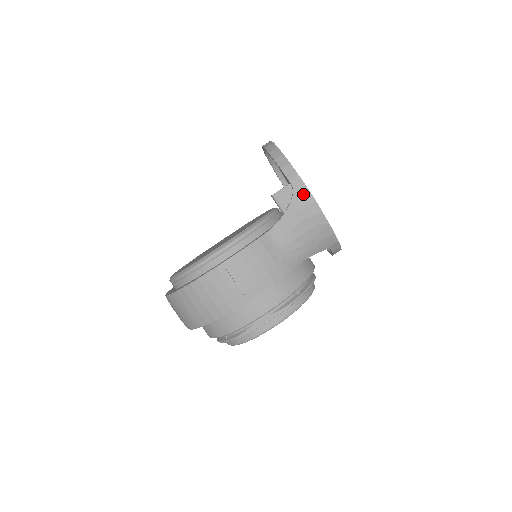
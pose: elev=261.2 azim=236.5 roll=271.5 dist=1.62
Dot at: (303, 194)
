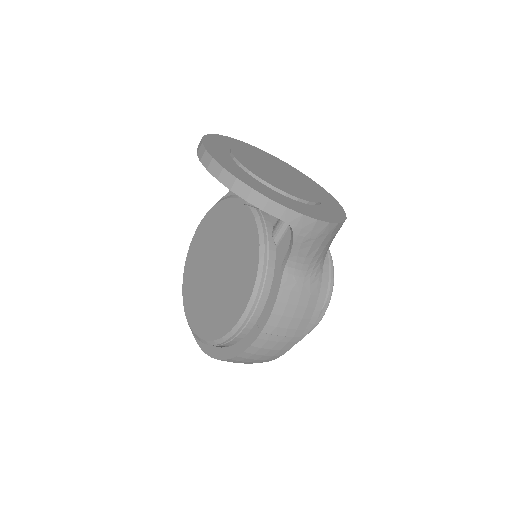
Dot at: (303, 223)
